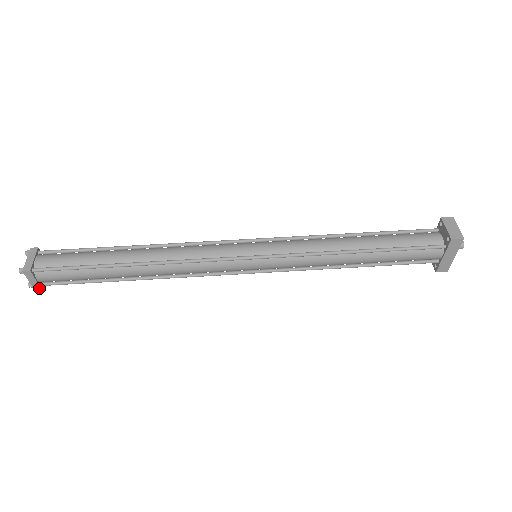
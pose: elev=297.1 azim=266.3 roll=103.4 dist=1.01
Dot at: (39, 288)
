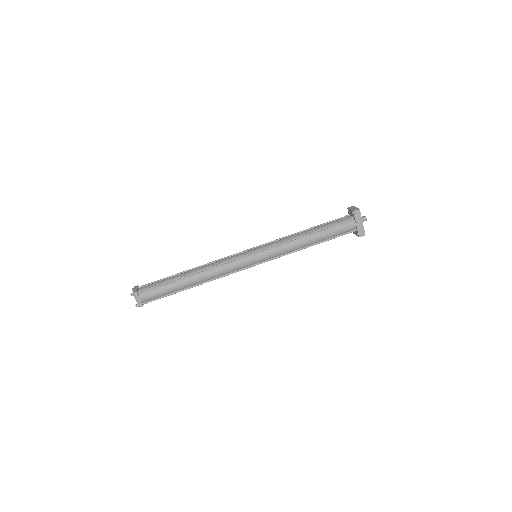
Dot at: (141, 306)
